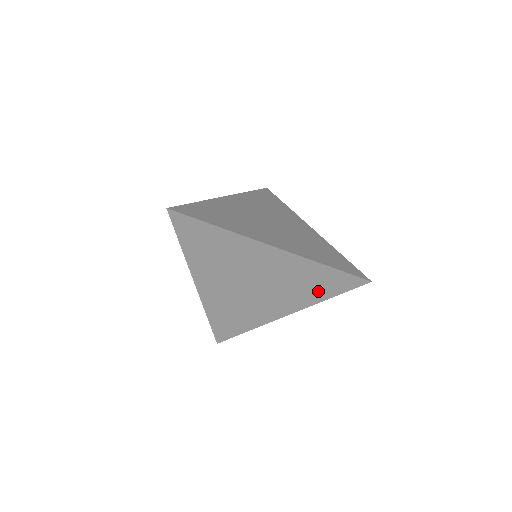
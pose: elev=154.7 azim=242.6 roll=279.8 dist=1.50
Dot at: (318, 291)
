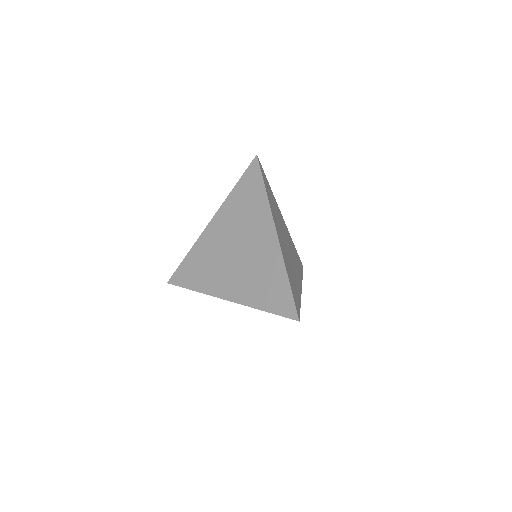
Dot at: (263, 296)
